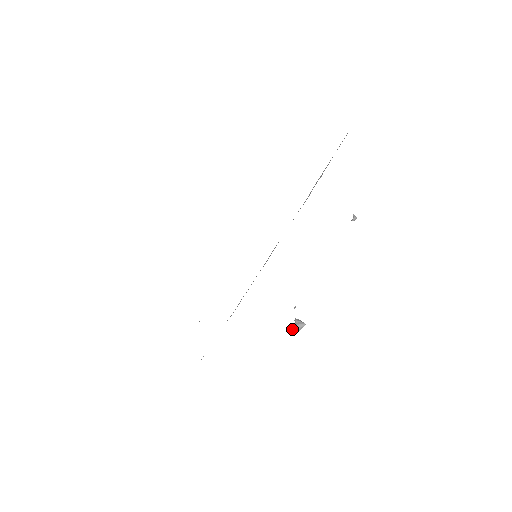
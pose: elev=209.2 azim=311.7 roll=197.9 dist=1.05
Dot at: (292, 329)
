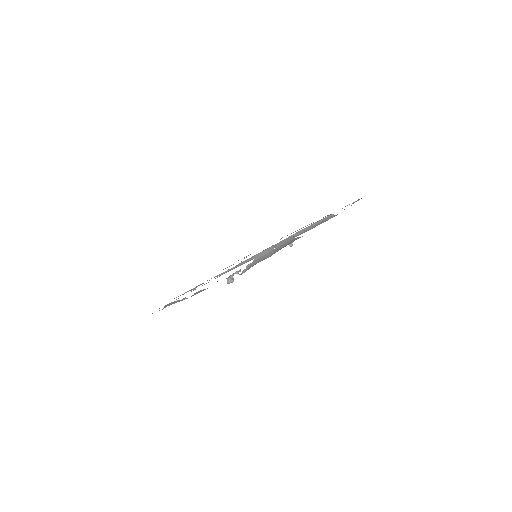
Dot at: (227, 280)
